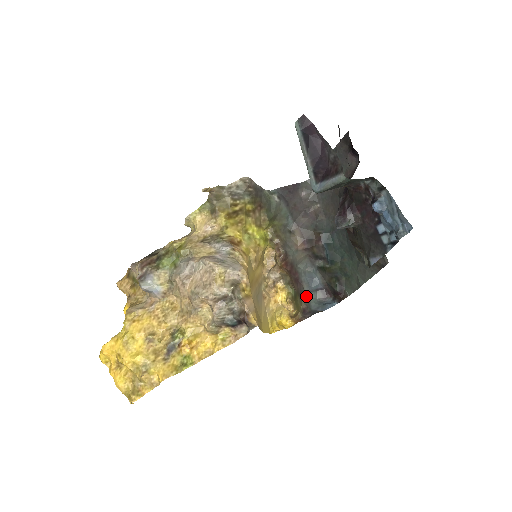
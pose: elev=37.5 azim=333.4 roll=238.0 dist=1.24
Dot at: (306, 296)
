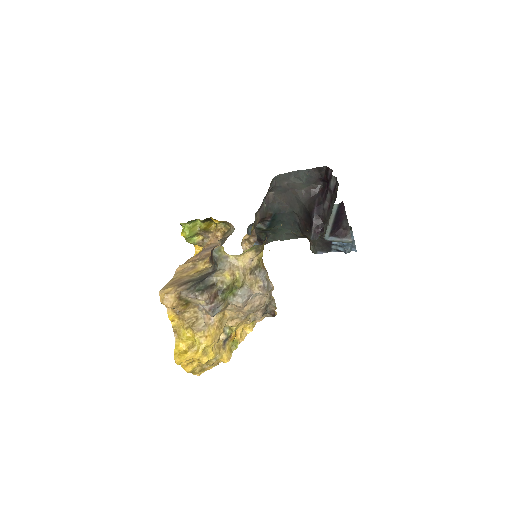
Dot at: occluded
